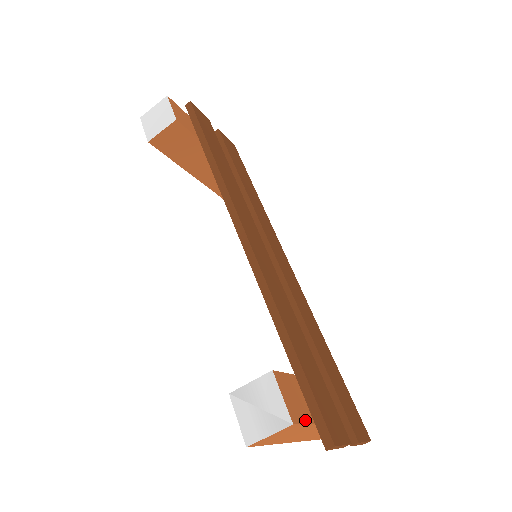
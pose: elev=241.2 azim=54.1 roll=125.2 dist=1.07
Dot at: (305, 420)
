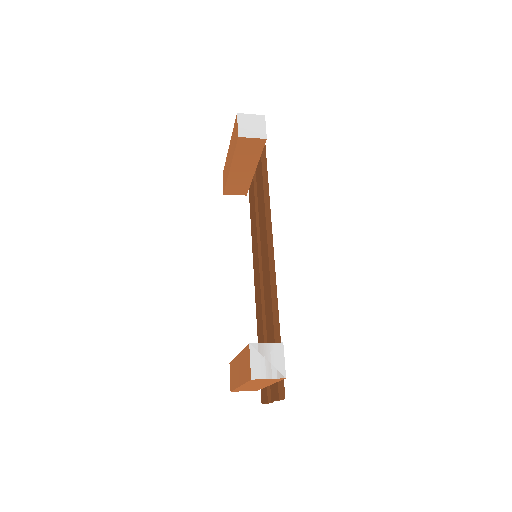
Dot at: occluded
